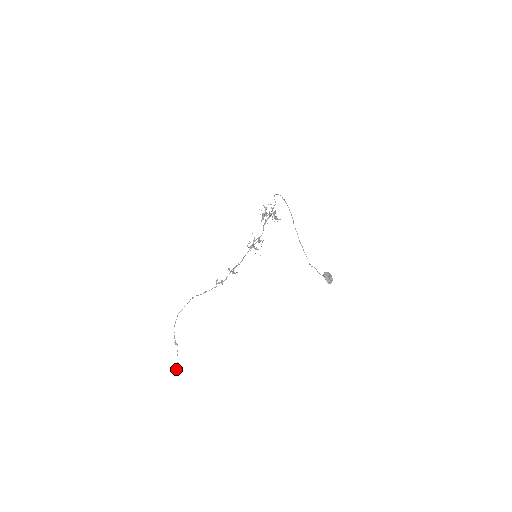
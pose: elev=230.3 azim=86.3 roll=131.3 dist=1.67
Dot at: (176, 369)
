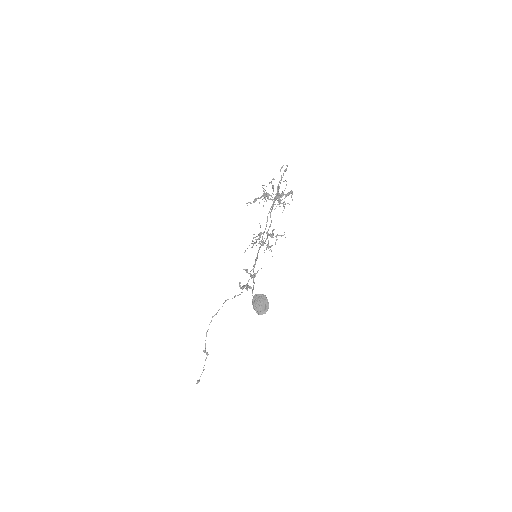
Dot at: occluded
